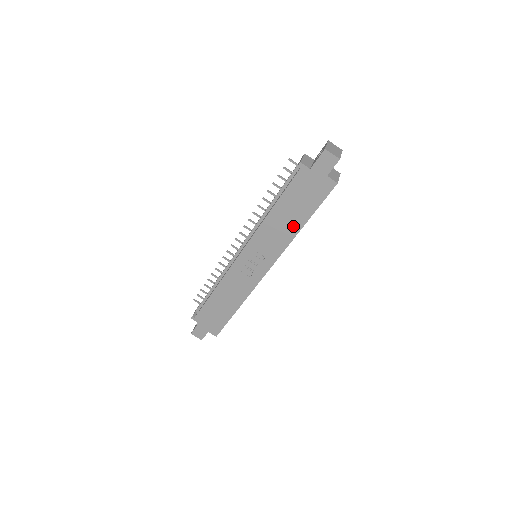
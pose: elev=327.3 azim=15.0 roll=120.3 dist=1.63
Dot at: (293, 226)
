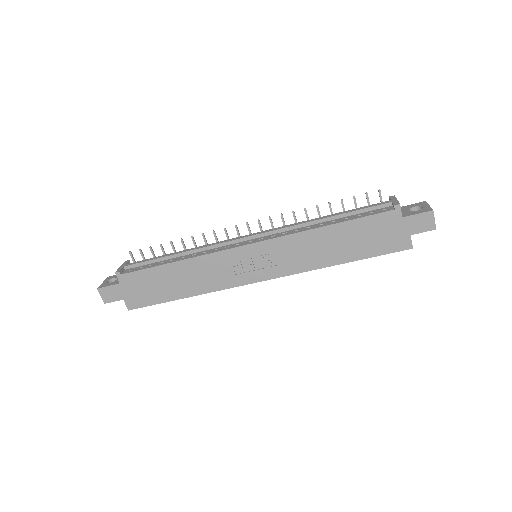
Dot at: (332, 256)
